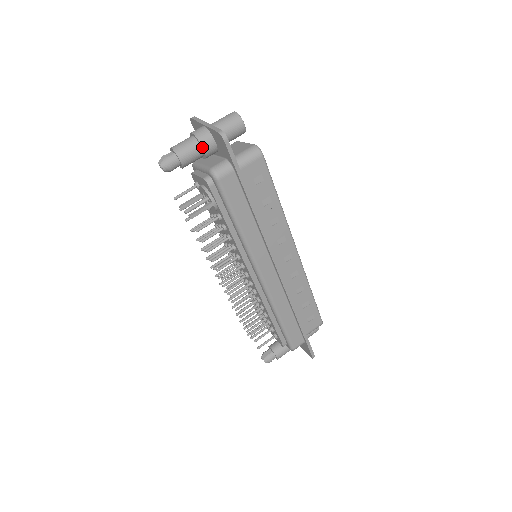
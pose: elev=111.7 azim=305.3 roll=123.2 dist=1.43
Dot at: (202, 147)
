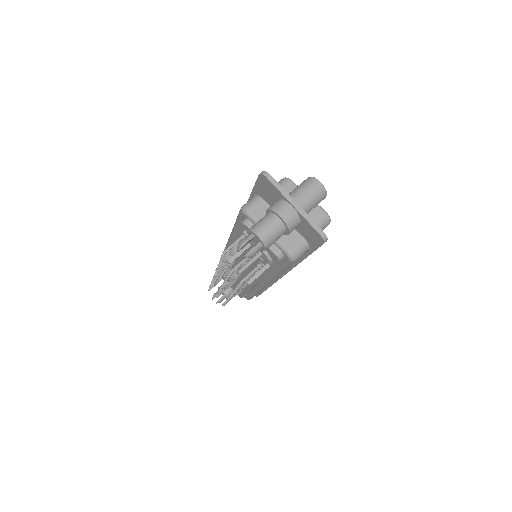
Dot at: (289, 233)
